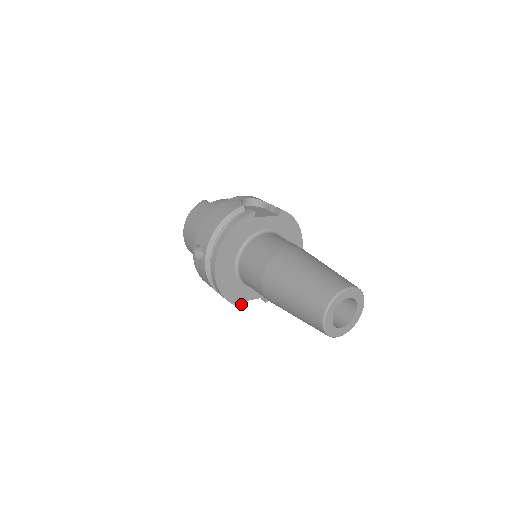
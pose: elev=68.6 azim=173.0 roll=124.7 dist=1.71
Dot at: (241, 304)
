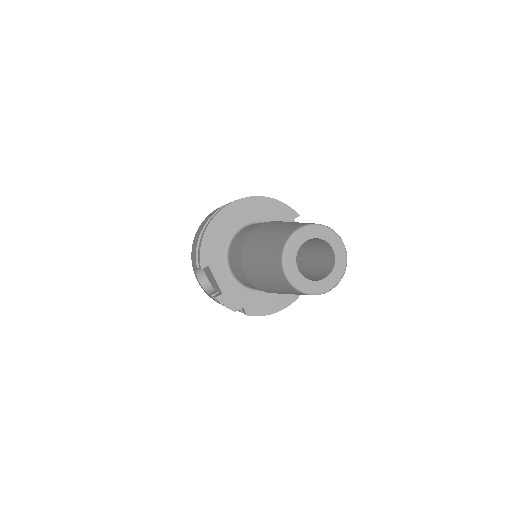
Dot at: (203, 263)
